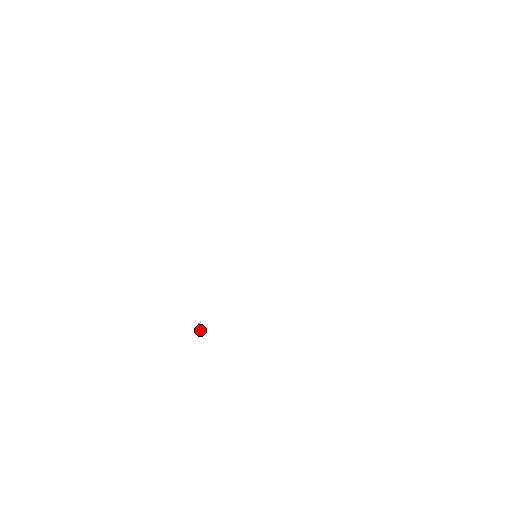
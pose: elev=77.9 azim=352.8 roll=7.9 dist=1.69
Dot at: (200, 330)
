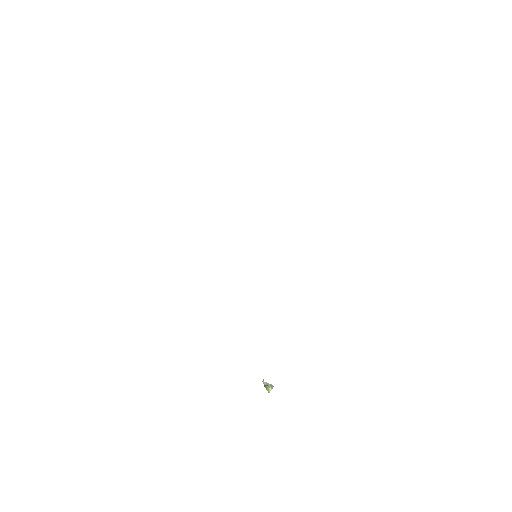
Dot at: (269, 386)
